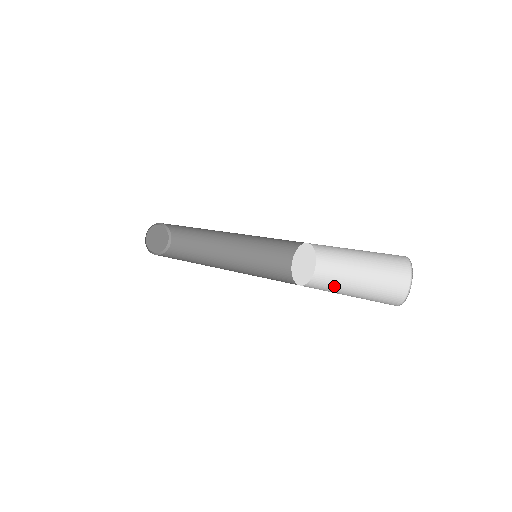
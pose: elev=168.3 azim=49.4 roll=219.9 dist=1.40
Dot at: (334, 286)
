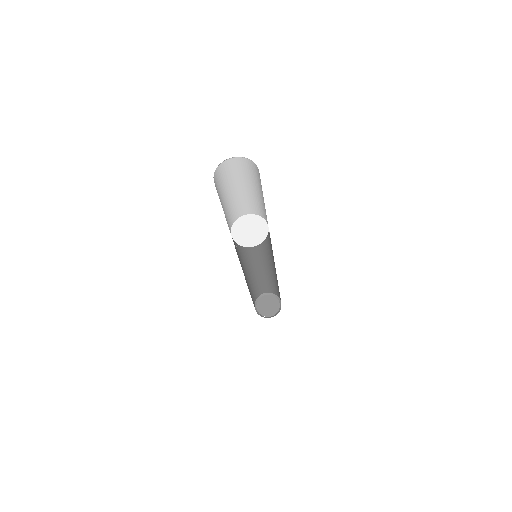
Dot at: occluded
